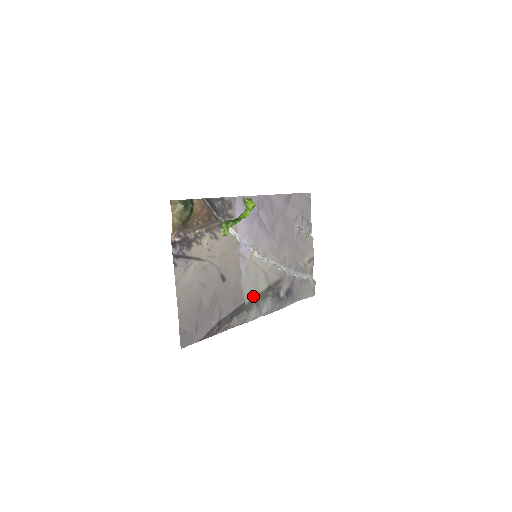
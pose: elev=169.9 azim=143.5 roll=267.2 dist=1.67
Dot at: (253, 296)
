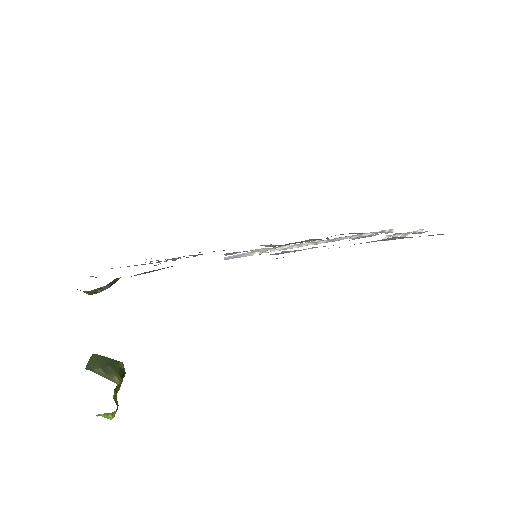
Dot at: occluded
